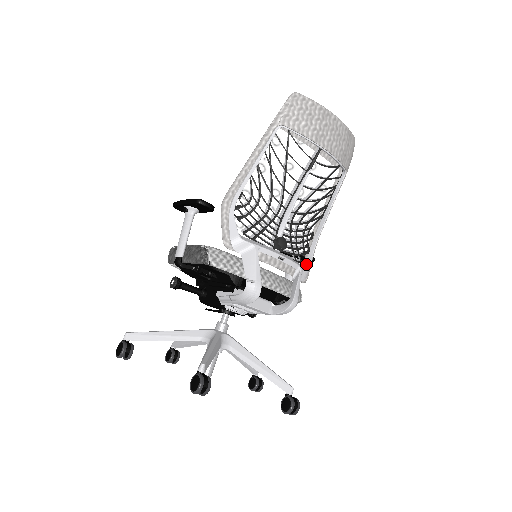
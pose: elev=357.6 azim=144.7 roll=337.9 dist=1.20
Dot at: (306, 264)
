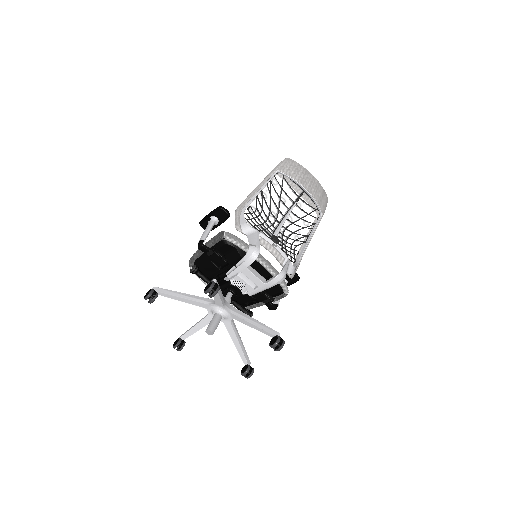
Dot at: occluded
